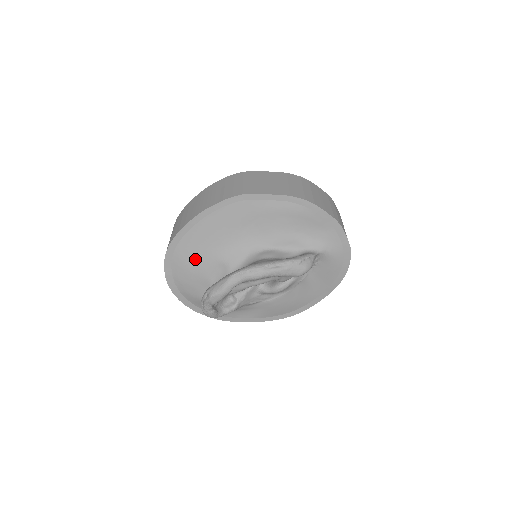
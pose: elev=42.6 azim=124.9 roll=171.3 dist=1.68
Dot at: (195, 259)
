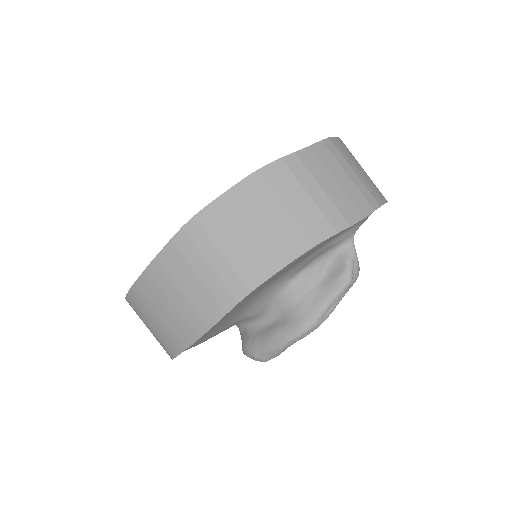
Dot at: occluded
